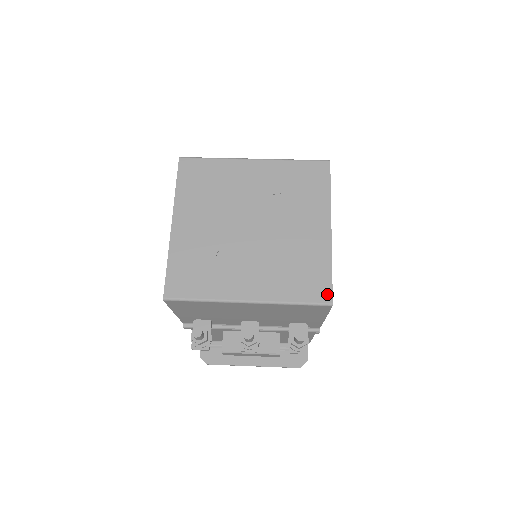
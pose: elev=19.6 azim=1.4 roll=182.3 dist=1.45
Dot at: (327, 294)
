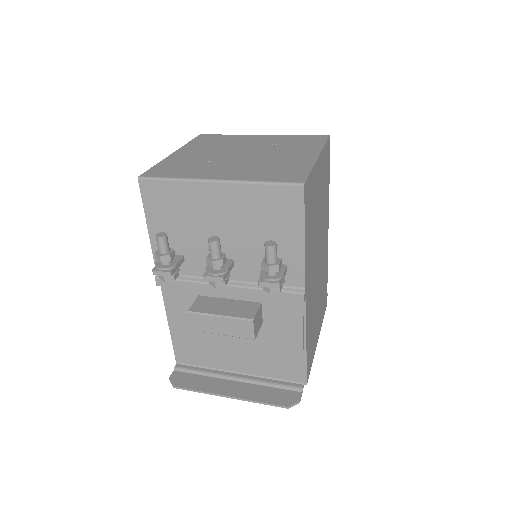
Dot at: (301, 179)
